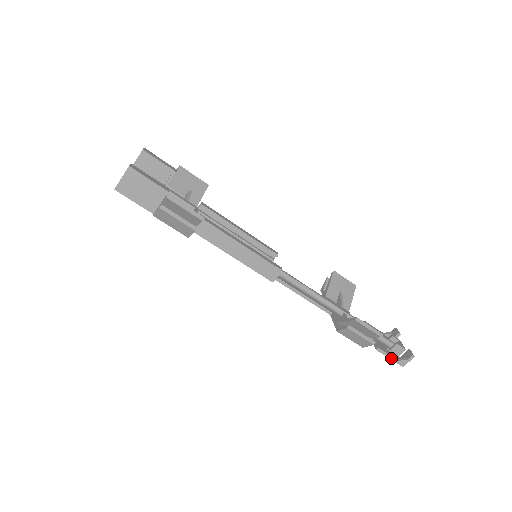
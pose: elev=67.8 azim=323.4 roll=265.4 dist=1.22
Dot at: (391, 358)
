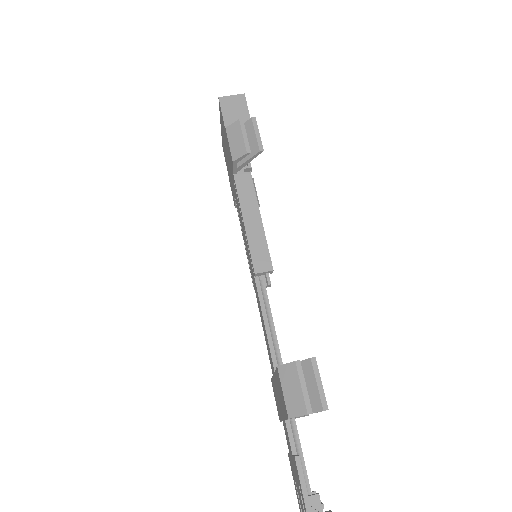
Dot at: (304, 490)
